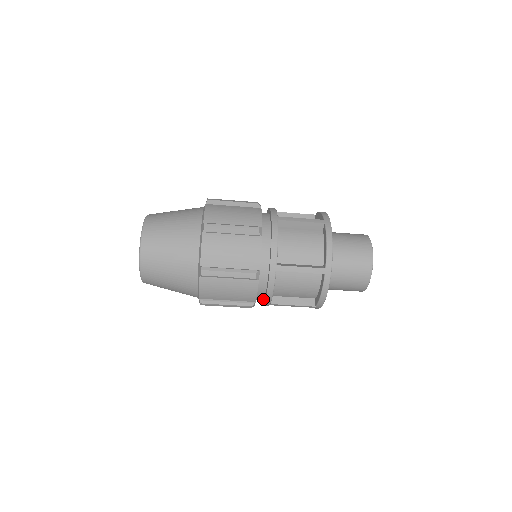
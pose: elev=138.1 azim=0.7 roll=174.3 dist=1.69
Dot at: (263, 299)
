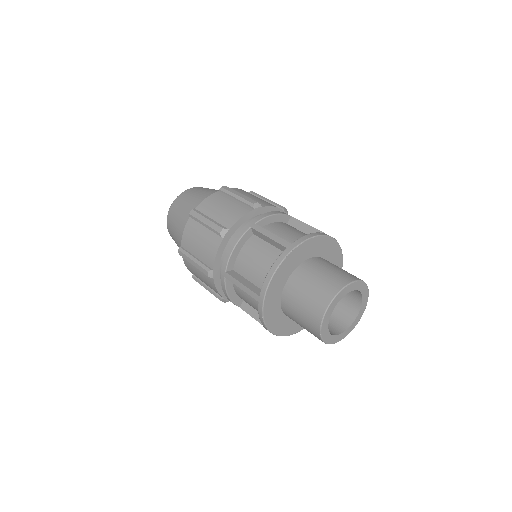
Dot at: occluded
